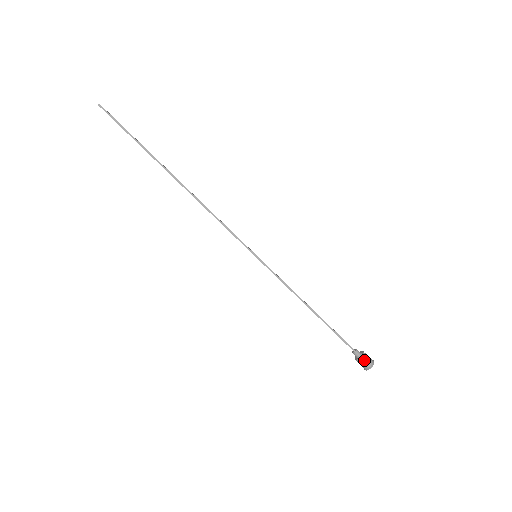
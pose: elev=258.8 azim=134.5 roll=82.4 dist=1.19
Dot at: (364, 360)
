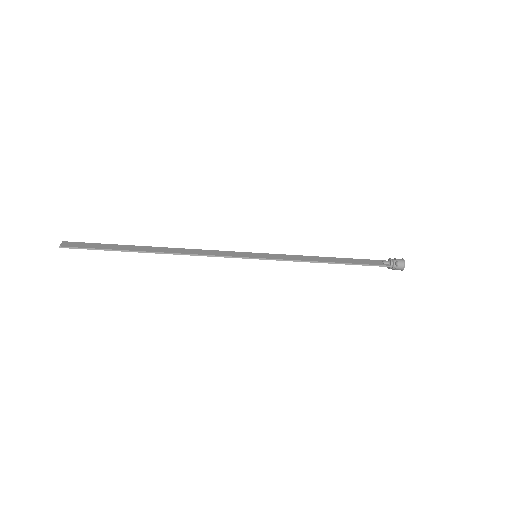
Dot at: (395, 267)
